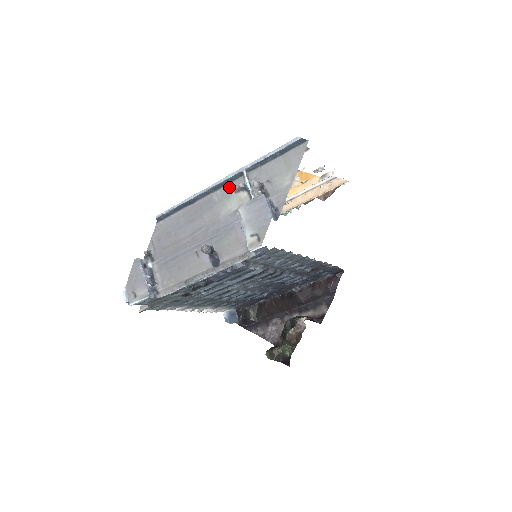
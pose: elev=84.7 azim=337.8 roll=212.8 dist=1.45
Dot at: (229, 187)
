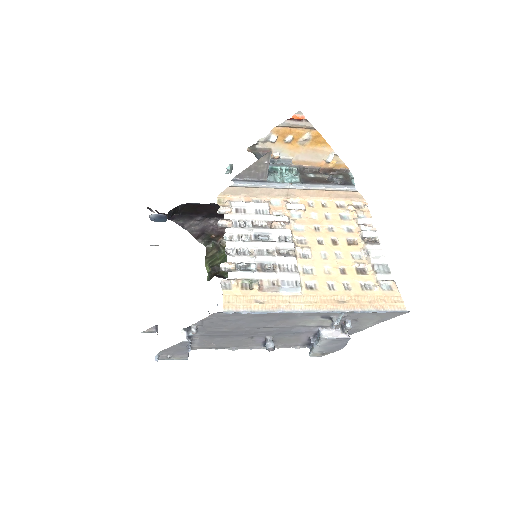
Dot at: (319, 314)
